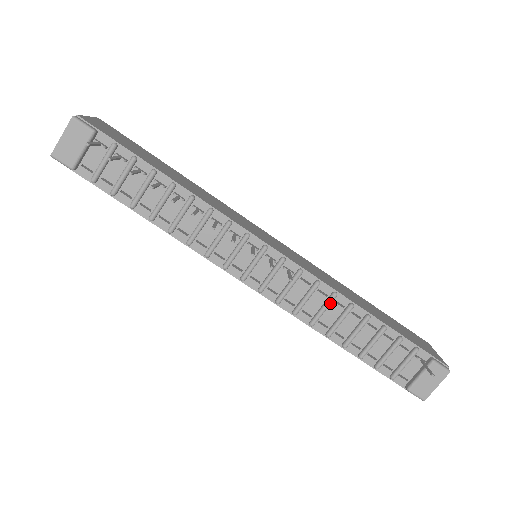
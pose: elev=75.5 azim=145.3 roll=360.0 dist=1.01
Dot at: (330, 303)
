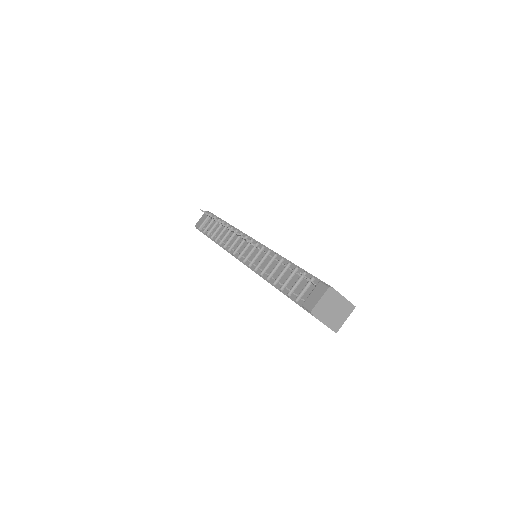
Dot at: (272, 259)
